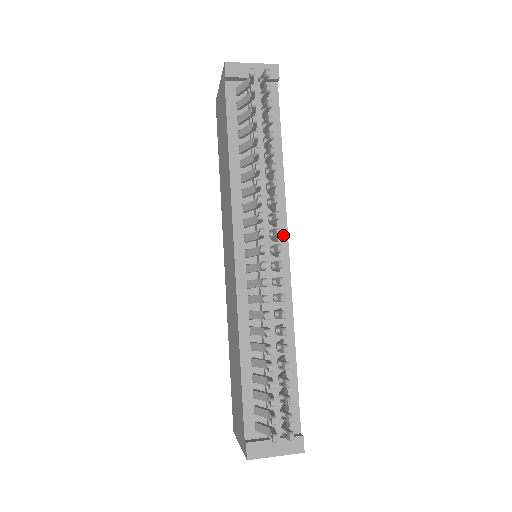
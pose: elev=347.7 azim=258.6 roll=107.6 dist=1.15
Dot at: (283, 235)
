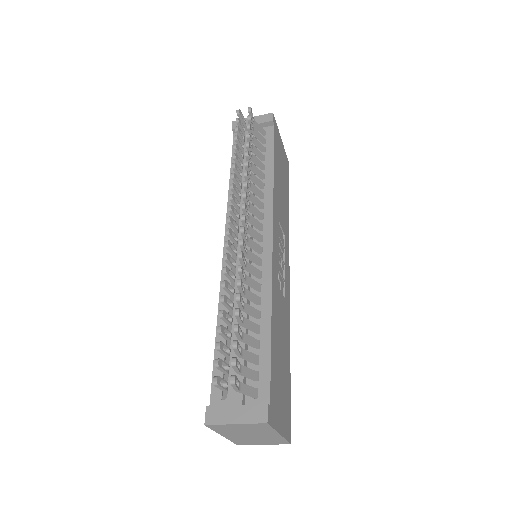
Dot at: (268, 225)
